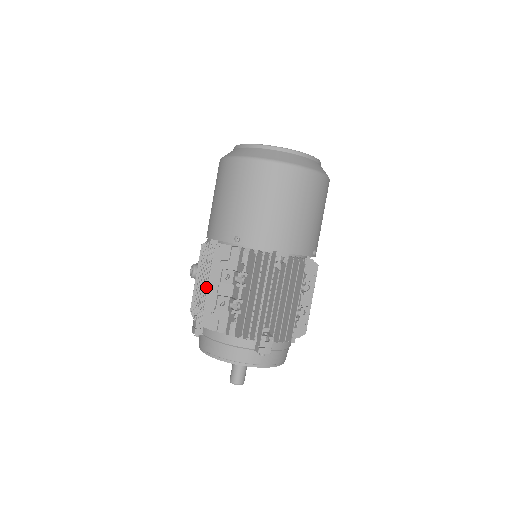
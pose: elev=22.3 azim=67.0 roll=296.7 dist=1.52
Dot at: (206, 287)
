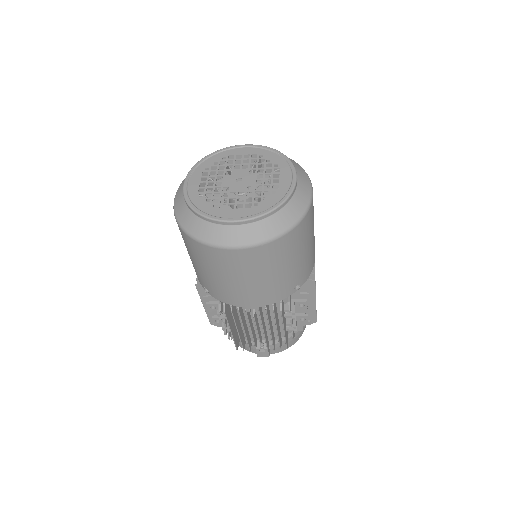
Dot at: occluded
